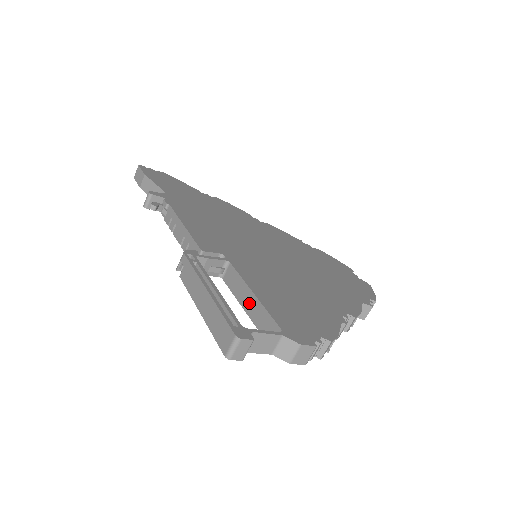
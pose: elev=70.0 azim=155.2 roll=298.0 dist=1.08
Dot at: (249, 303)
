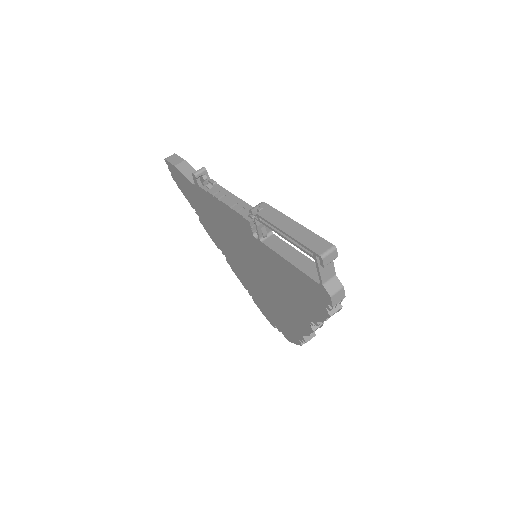
Dot at: (295, 257)
